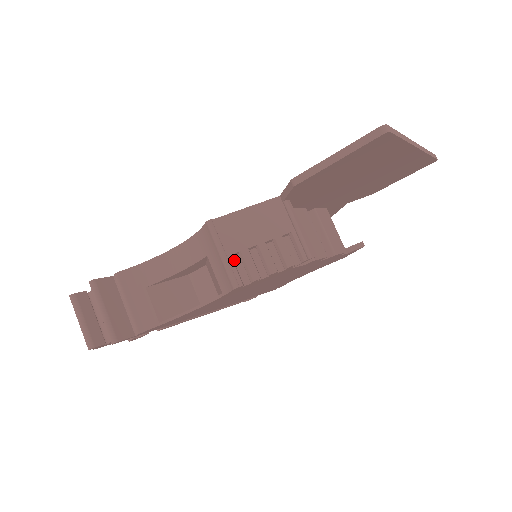
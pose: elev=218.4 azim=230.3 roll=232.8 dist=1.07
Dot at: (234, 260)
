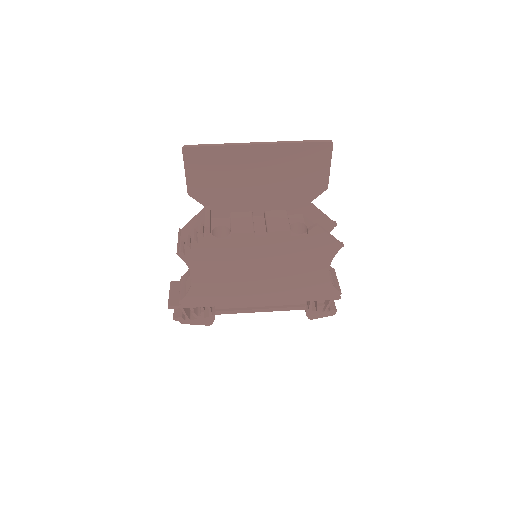
Dot at: occluded
